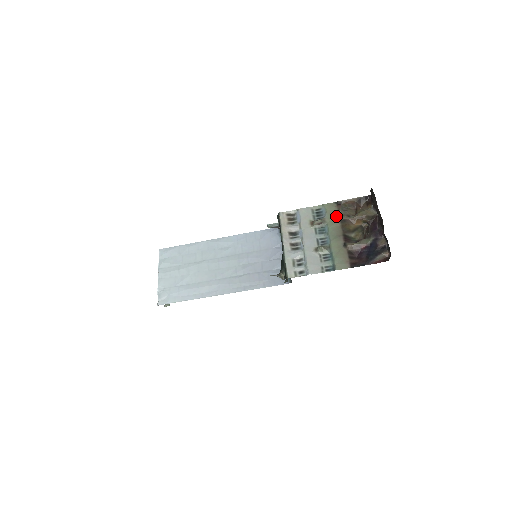
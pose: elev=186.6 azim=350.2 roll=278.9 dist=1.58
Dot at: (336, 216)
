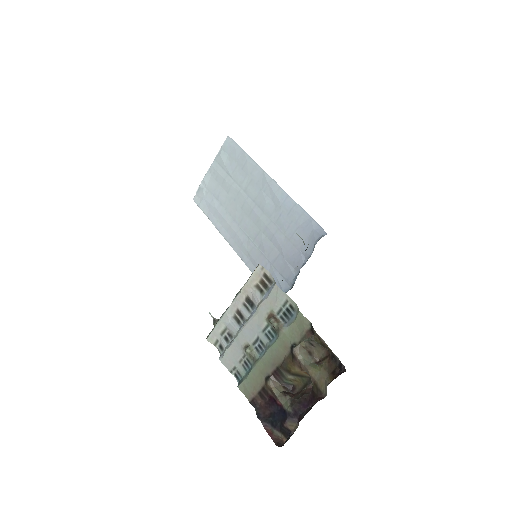
Dot at: (294, 340)
